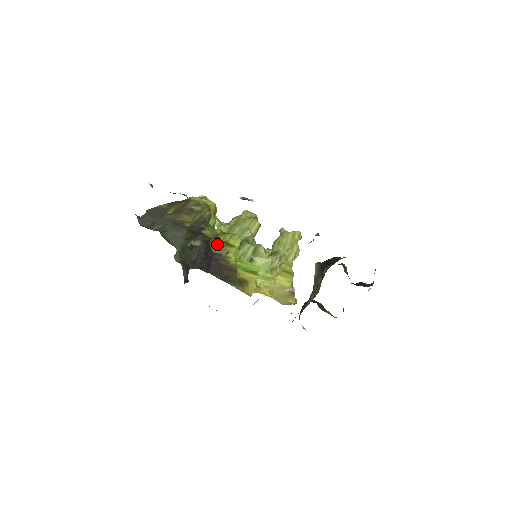
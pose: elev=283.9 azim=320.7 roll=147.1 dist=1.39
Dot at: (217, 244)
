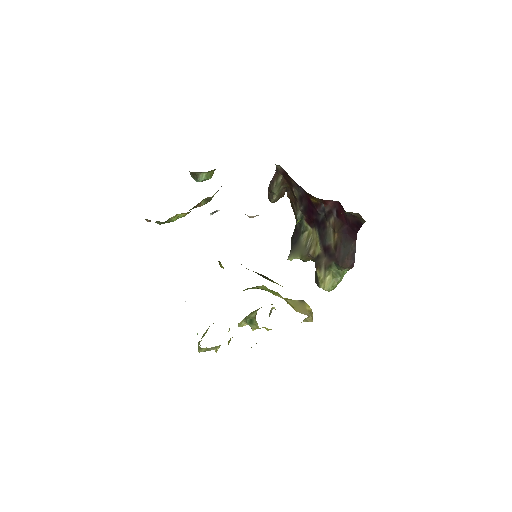
Dot at: occluded
